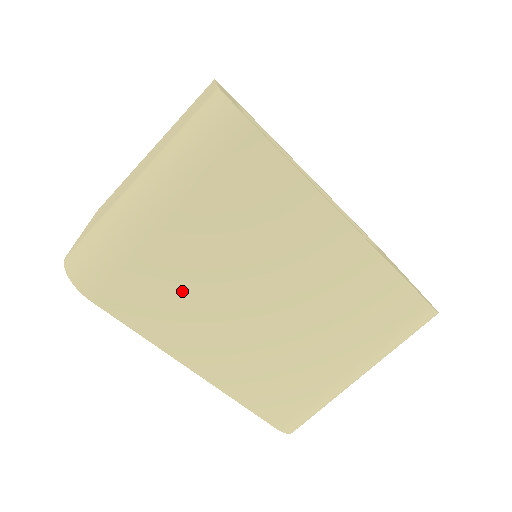
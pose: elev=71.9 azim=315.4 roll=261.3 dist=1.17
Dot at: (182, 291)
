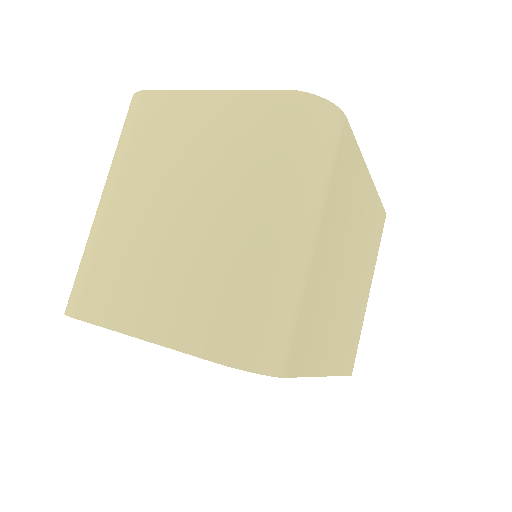
Dot at: (322, 307)
